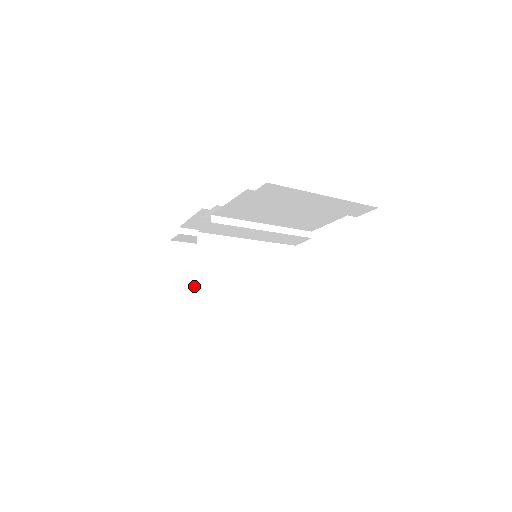
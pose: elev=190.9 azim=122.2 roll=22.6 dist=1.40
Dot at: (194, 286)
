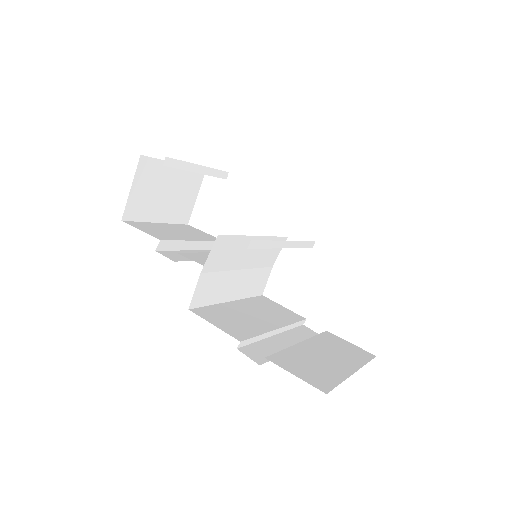
Dot at: (165, 243)
